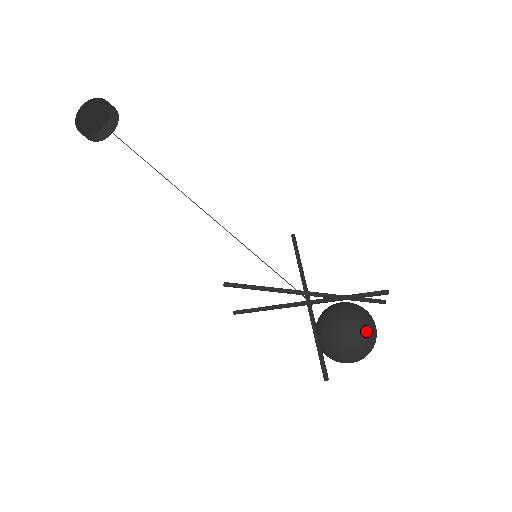
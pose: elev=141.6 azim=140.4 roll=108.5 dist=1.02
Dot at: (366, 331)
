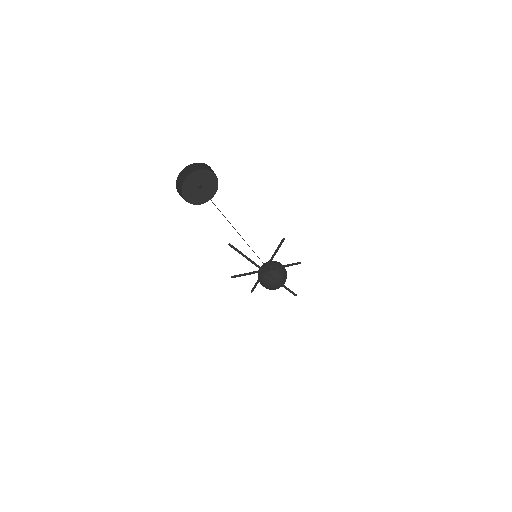
Dot at: occluded
